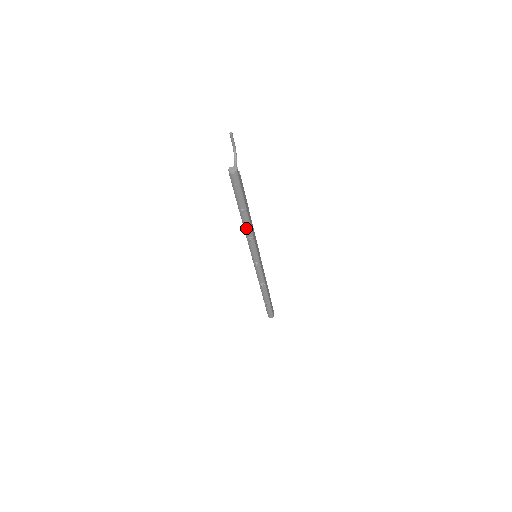
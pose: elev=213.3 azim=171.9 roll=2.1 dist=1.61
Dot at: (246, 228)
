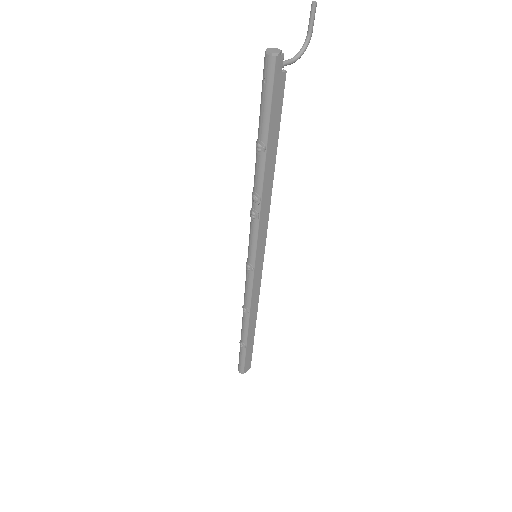
Dot at: (255, 188)
